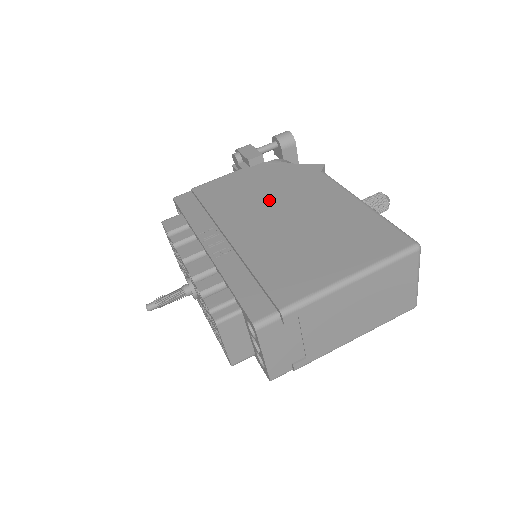
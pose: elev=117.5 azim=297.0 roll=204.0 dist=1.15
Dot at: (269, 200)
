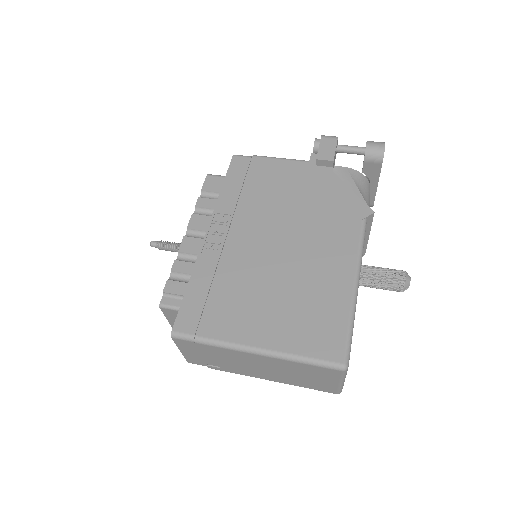
Dot at: (292, 219)
